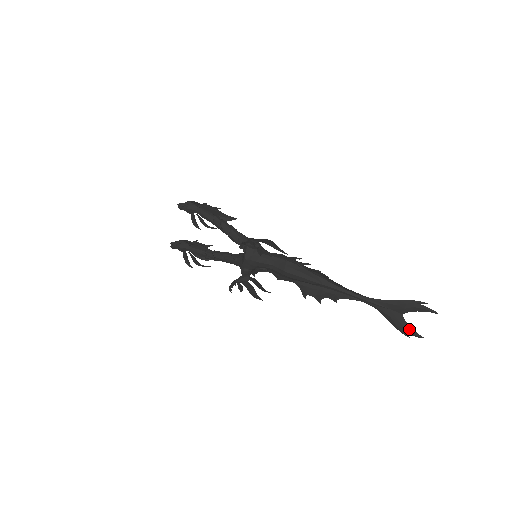
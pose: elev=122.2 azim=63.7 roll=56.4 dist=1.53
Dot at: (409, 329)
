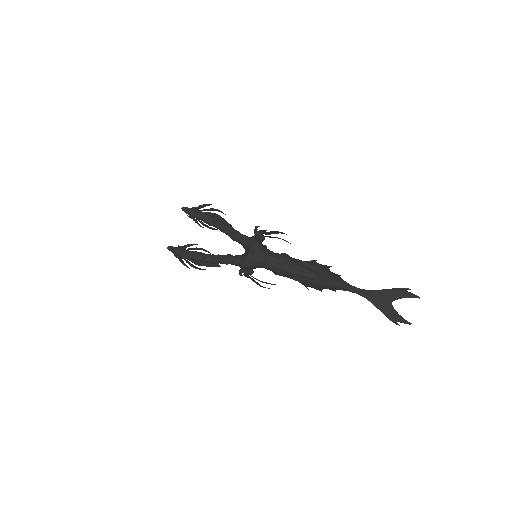
Dot at: (398, 316)
